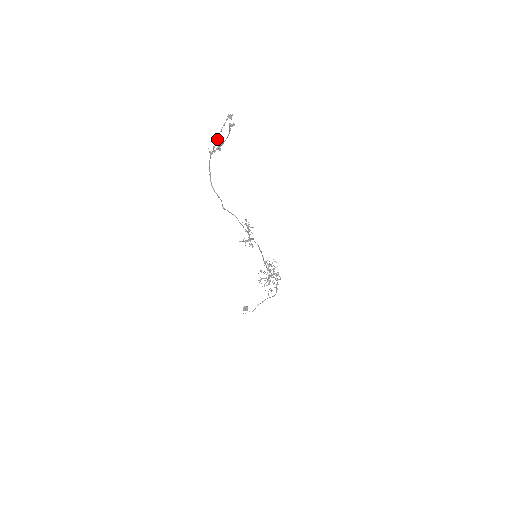
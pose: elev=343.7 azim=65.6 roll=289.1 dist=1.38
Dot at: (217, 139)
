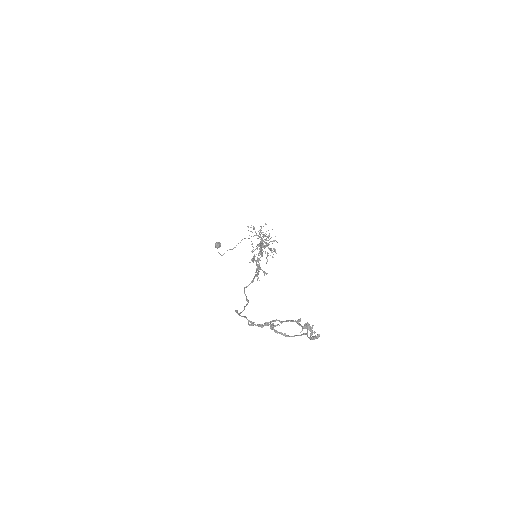
Dot at: (268, 323)
